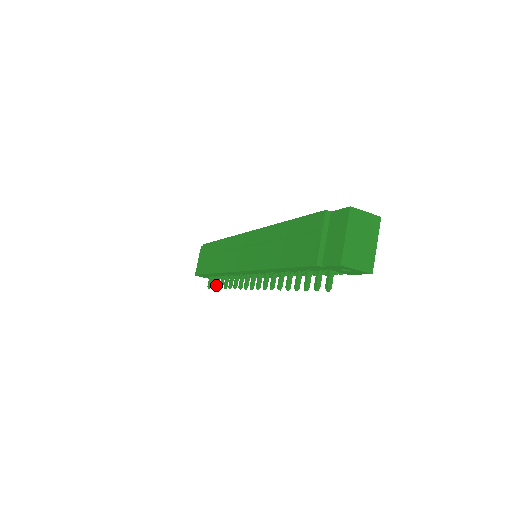
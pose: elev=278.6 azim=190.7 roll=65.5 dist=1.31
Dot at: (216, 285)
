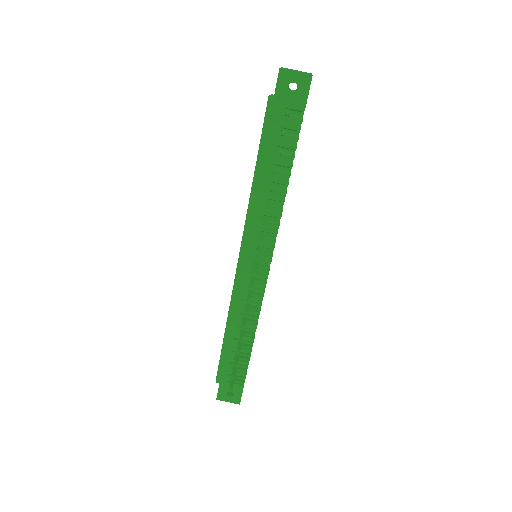
Dot at: (234, 362)
